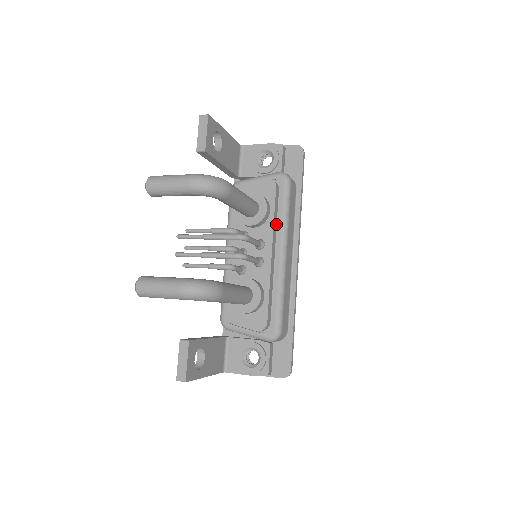
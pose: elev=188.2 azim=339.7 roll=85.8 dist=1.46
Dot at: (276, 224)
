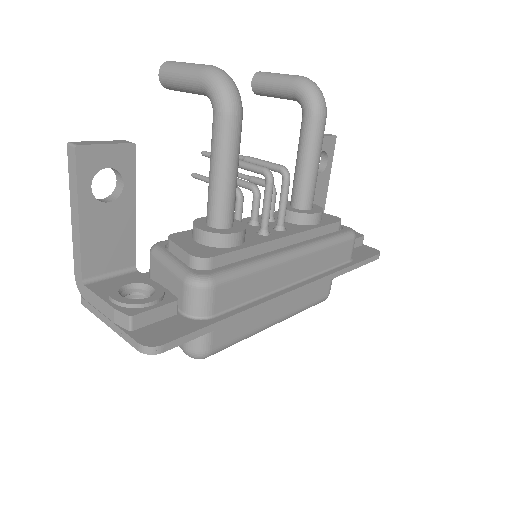
Dot at: (310, 239)
